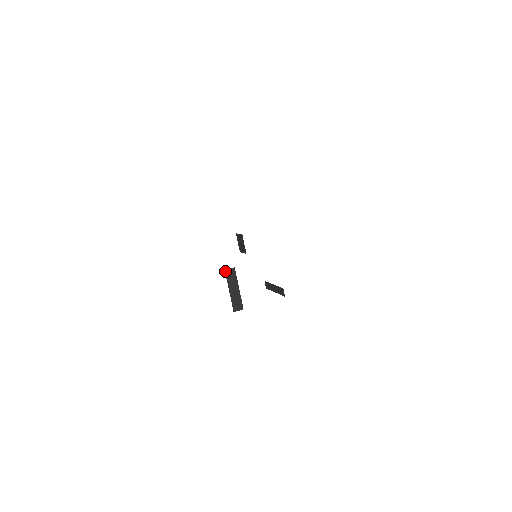
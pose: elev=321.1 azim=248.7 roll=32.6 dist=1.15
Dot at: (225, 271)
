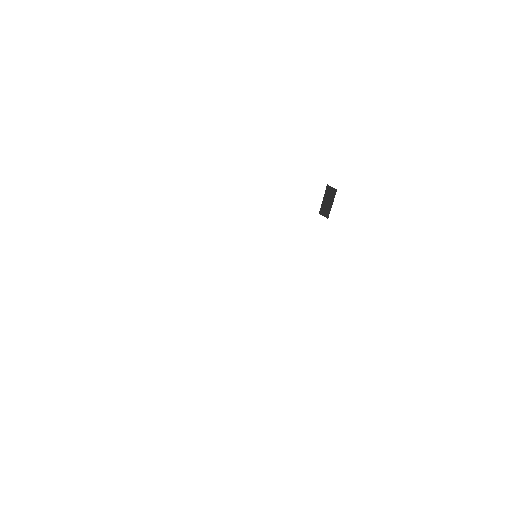
Dot at: (327, 185)
